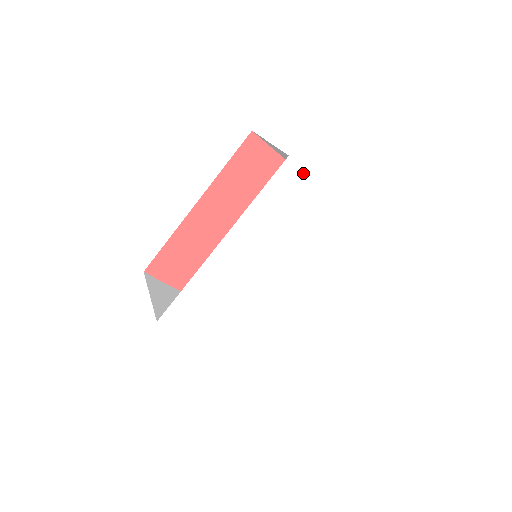
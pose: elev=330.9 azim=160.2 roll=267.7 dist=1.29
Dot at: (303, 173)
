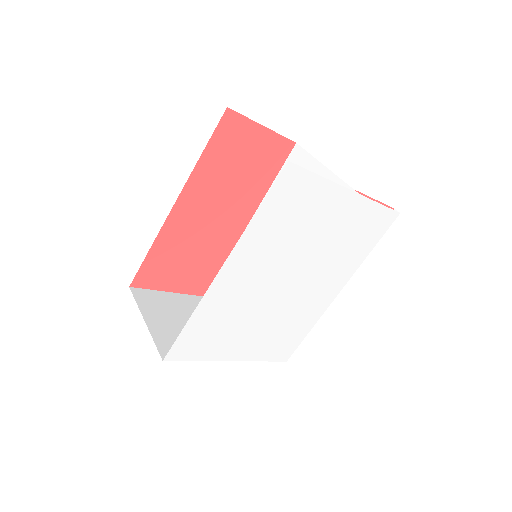
Dot at: (306, 174)
